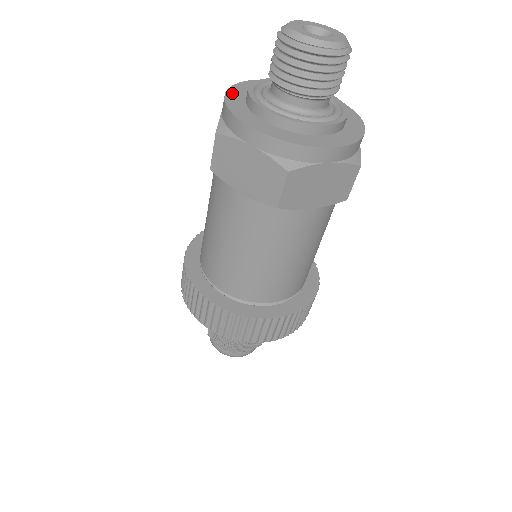
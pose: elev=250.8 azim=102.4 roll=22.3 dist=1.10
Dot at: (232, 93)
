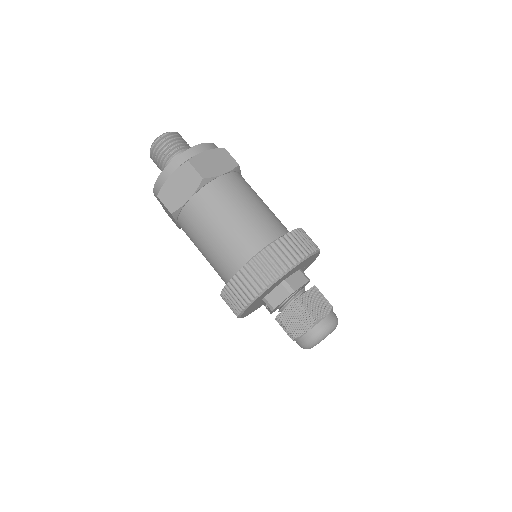
Dot at: occluded
